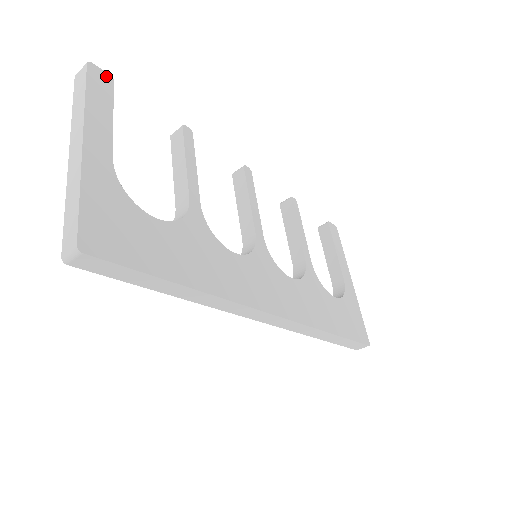
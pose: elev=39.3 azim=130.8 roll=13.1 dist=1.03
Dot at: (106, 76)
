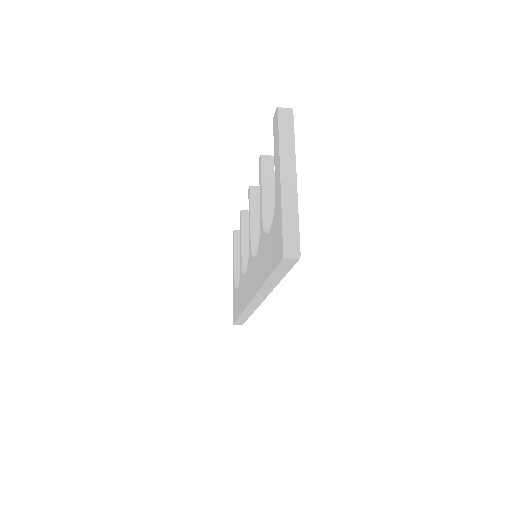
Dot at: occluded
